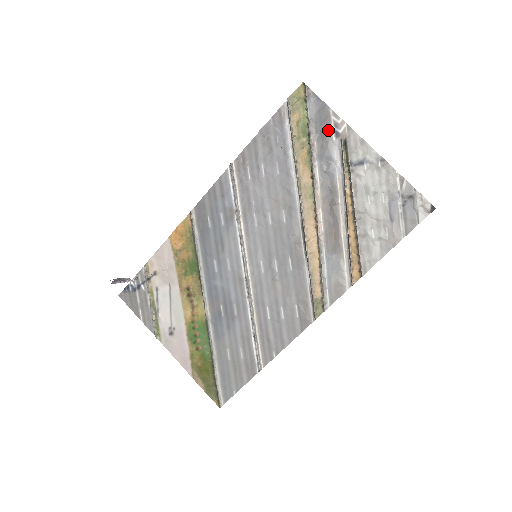
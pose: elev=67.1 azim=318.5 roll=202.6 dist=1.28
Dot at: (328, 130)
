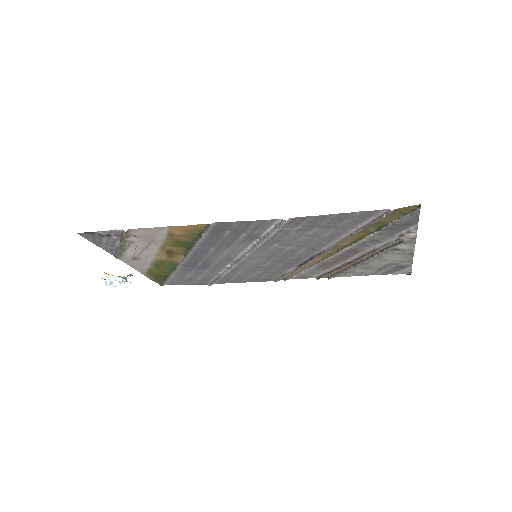
Dot at: (398, 231)
